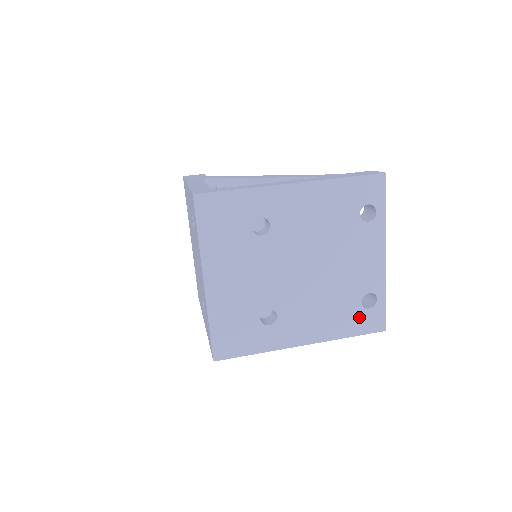
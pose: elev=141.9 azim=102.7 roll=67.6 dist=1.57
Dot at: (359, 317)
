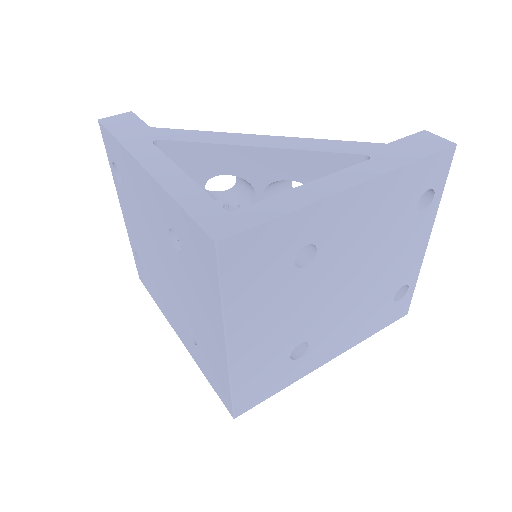
Dot at: (388, 312)
